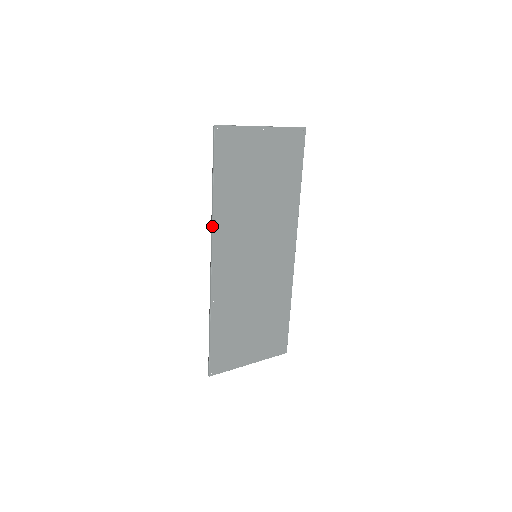
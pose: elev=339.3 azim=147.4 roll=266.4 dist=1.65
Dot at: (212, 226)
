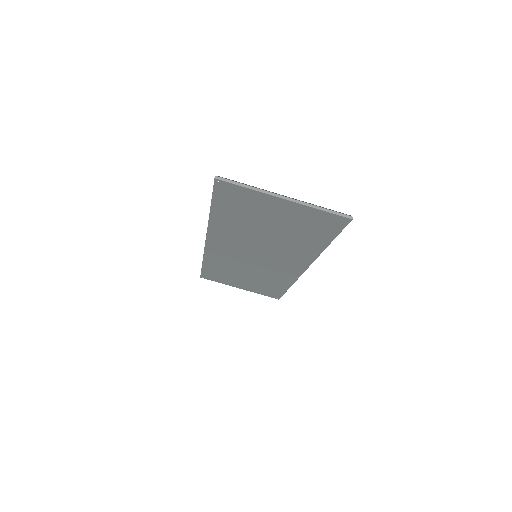
Dot at: (207, 227)
